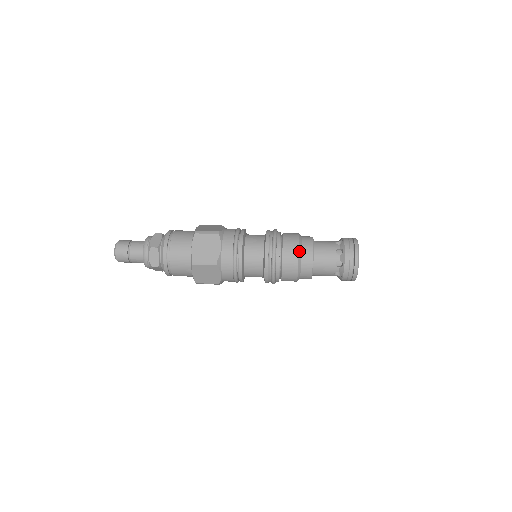
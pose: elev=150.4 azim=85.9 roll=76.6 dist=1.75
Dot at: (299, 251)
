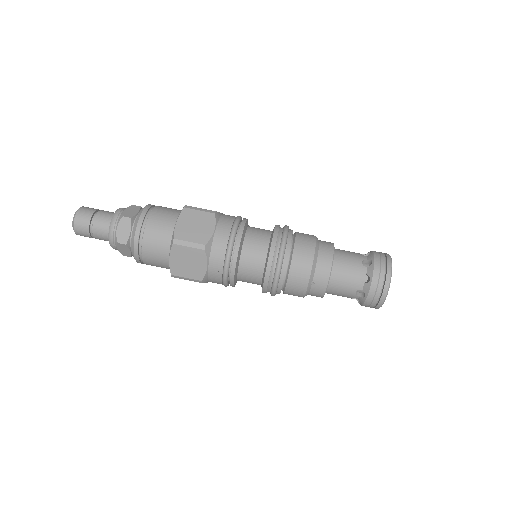
Dot at: occluded
